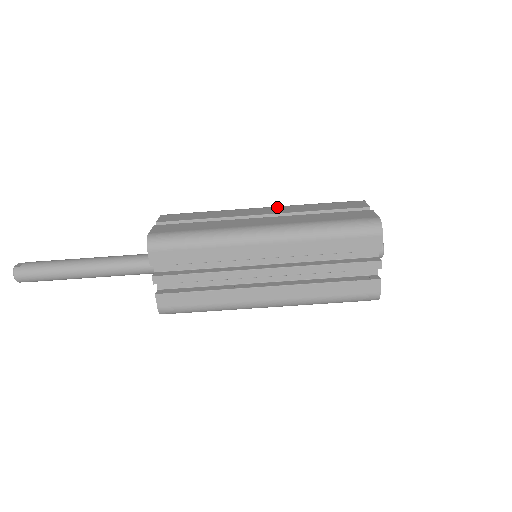
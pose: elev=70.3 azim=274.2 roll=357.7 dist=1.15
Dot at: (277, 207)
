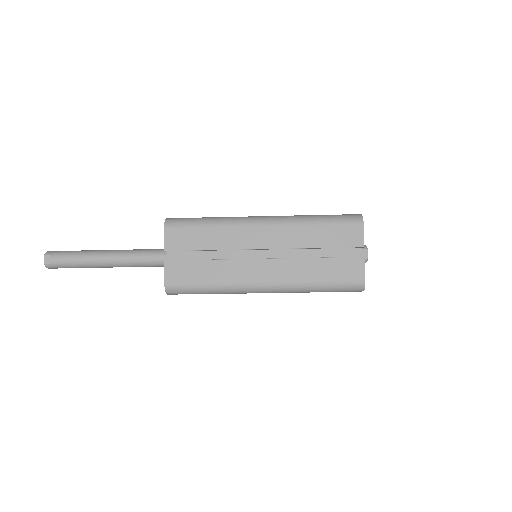
Dot at: (278, 229)
